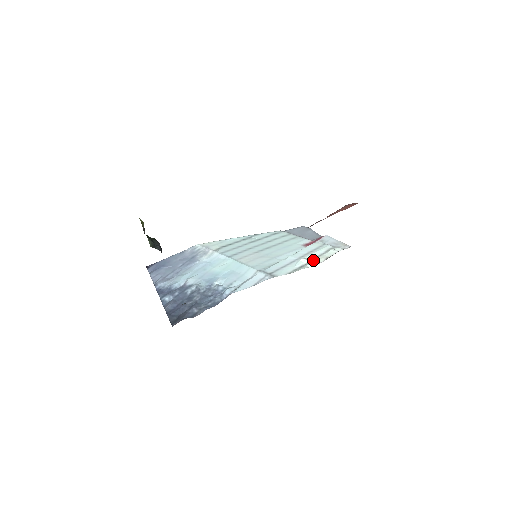
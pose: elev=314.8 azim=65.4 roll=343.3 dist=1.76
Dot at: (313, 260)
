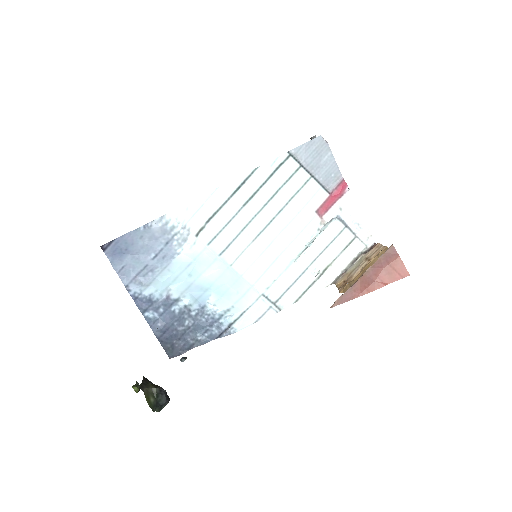
Dot at: (326, 271)
